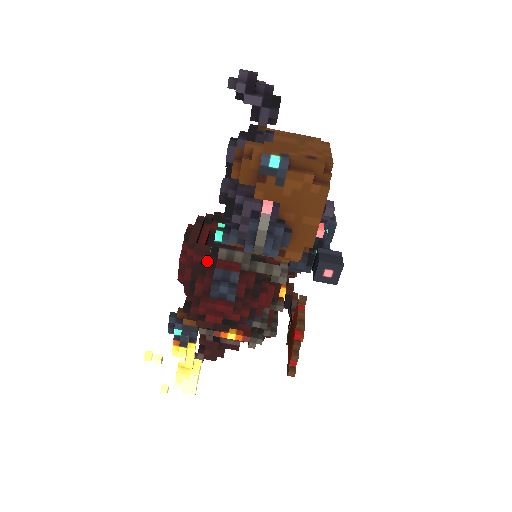
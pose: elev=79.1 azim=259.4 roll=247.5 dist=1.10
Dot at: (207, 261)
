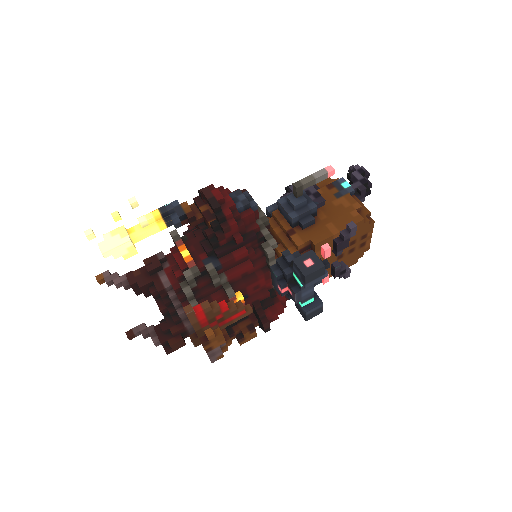
Dot at: occluded
